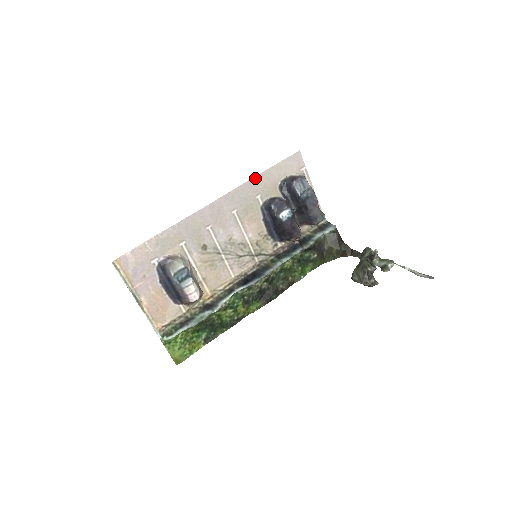
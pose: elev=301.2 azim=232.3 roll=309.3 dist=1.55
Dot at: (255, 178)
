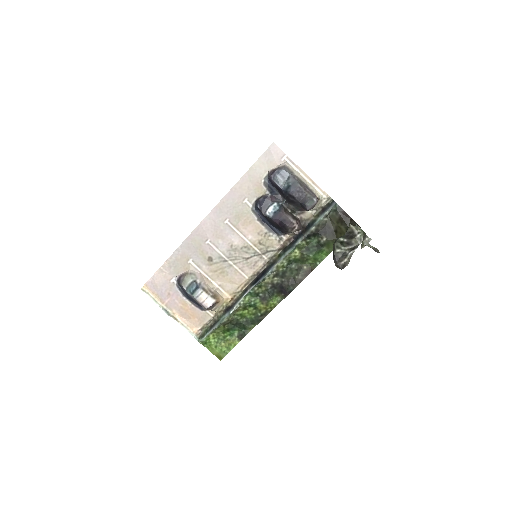
Dot at: (236, 185)
